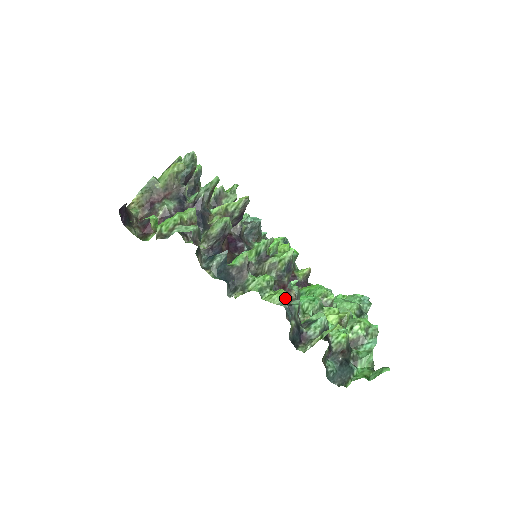
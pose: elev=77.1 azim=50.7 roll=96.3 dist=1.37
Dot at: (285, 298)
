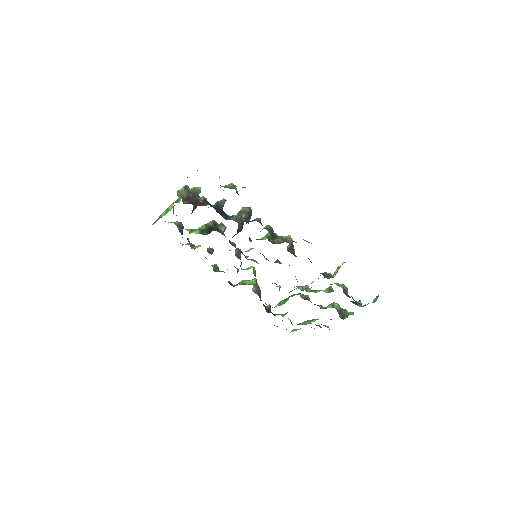
Dot at: (309, 242)
